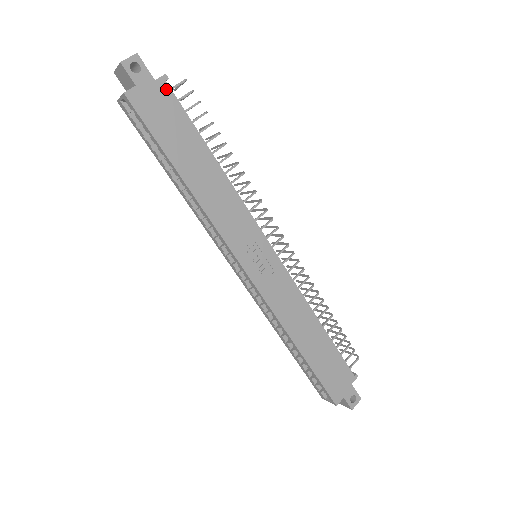
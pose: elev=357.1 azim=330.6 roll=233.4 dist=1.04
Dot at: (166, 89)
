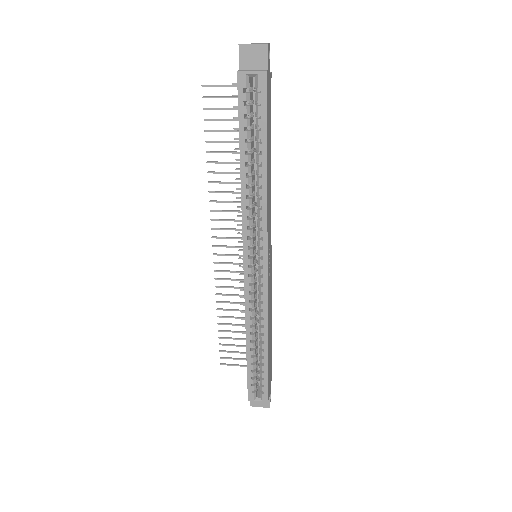
Dot at: occluded
